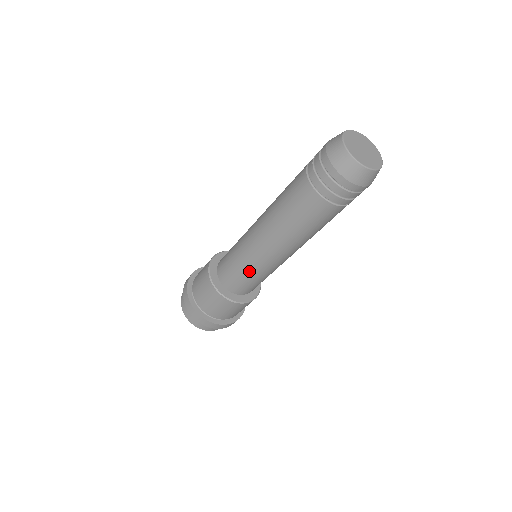
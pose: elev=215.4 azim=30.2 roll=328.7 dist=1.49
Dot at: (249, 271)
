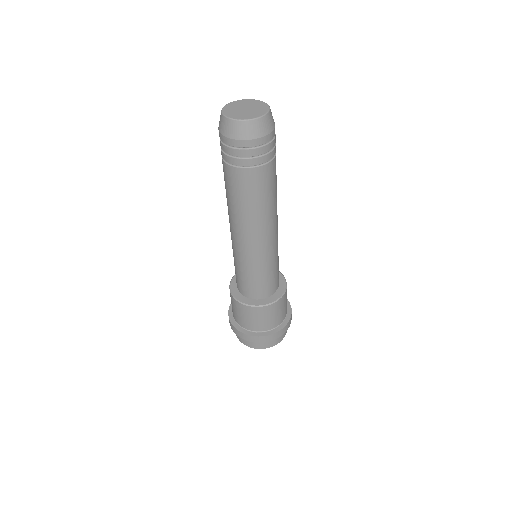
Dot at: (234, 259)
